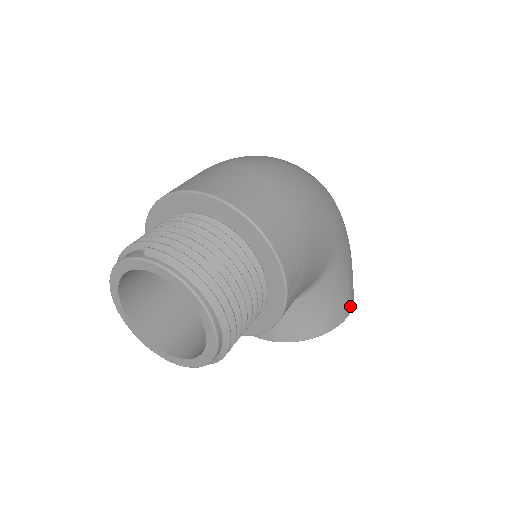
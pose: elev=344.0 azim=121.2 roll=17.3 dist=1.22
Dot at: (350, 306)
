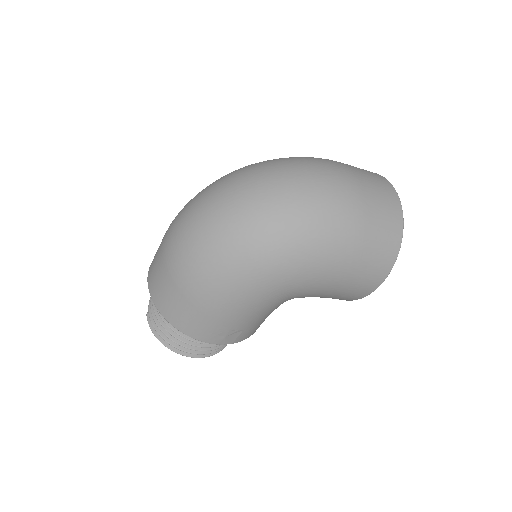
Dot at: (373, 285)
